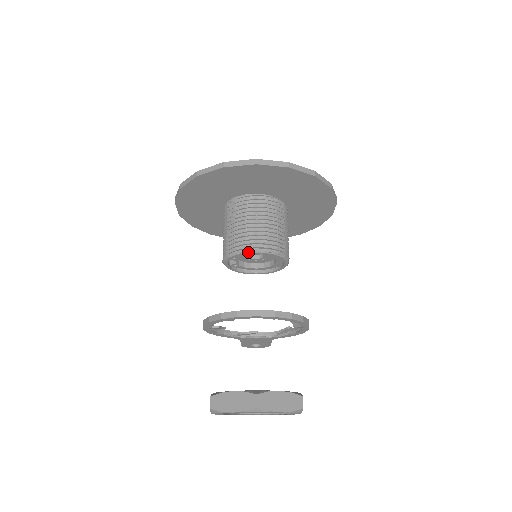
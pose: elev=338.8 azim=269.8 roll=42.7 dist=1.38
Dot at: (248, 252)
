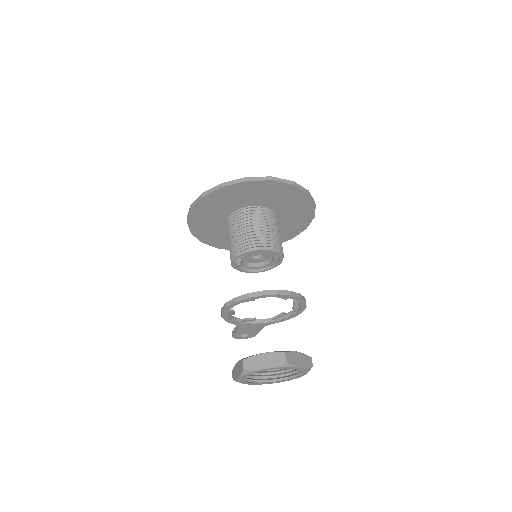
Dot at: (259, 249)
